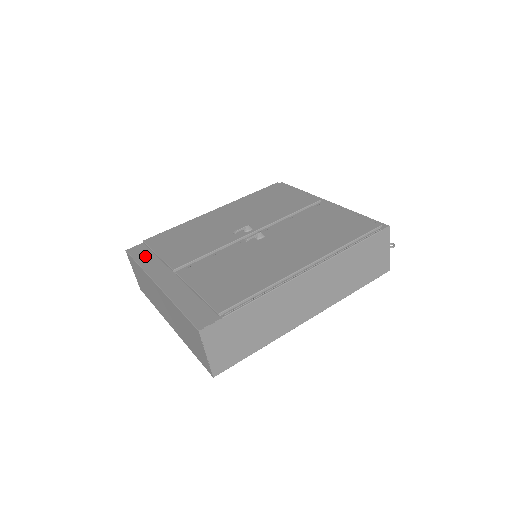
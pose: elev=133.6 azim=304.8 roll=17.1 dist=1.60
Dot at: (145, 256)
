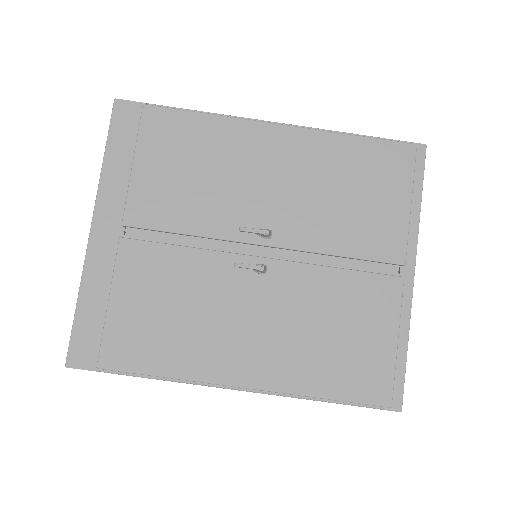
Dot at: (123, 145)
